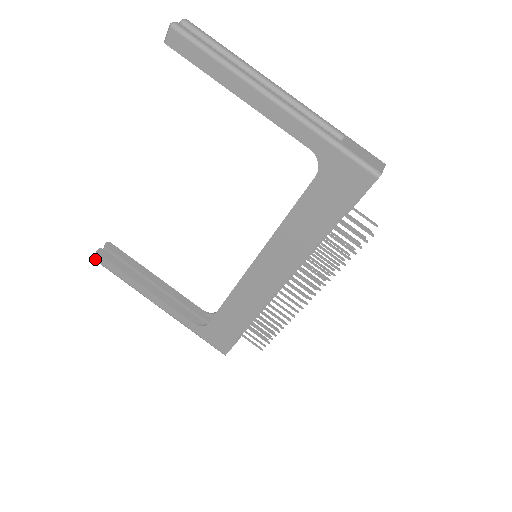
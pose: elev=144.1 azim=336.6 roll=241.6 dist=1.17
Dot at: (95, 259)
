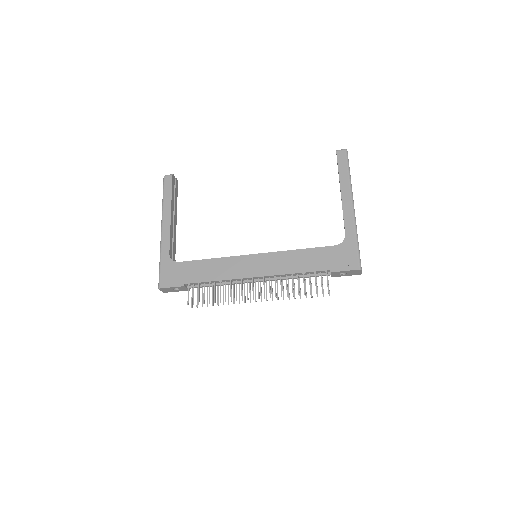
Dot at: (165, 176)
